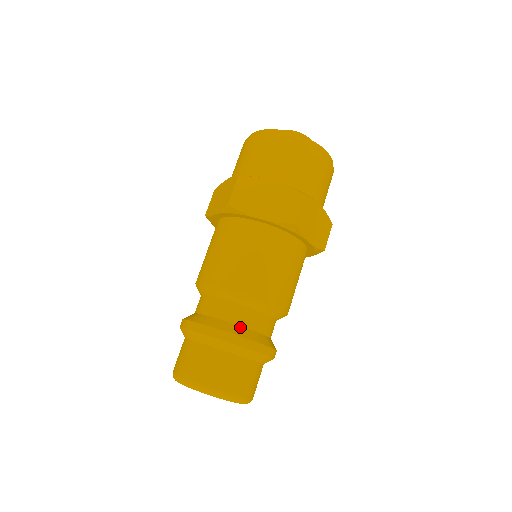
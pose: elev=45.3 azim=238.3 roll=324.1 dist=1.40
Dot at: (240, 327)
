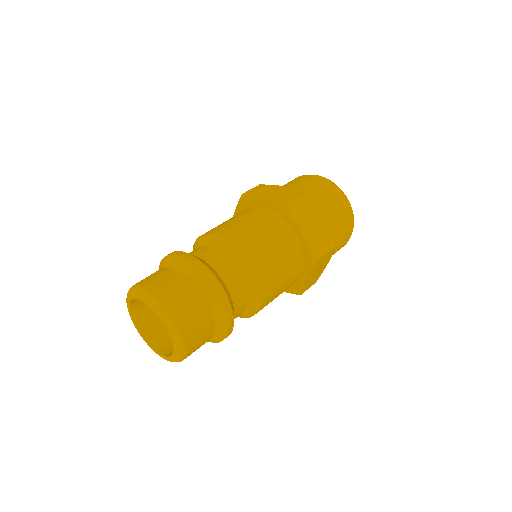
Dot at: (230, 295)
